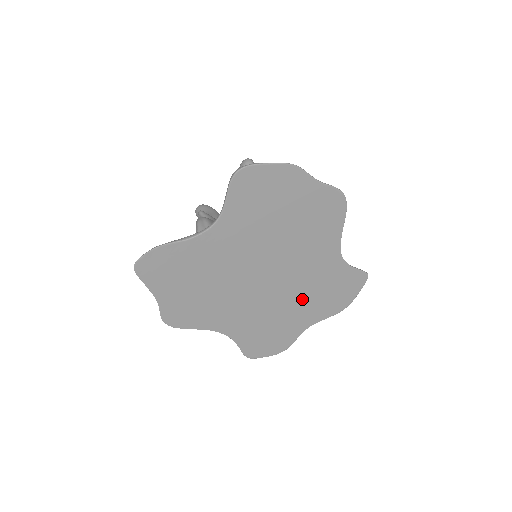
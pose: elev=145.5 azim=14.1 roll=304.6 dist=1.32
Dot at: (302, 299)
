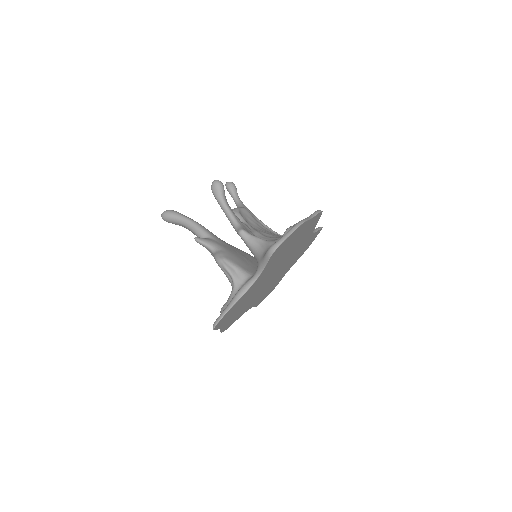
Dot at: (289, 264)
